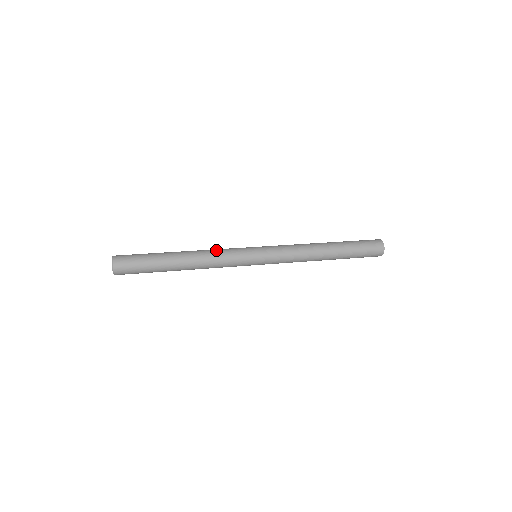
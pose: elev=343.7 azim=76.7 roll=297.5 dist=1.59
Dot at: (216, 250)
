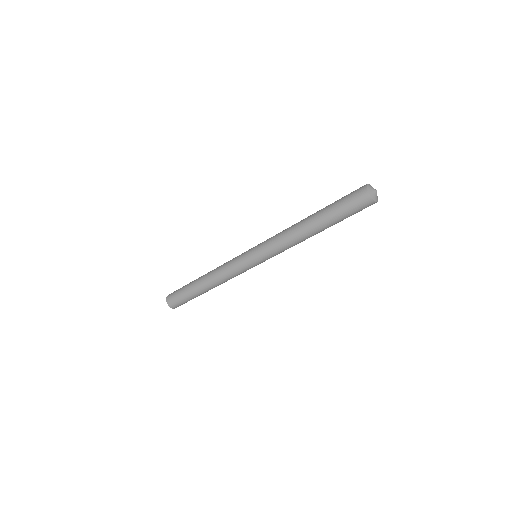
Dot at: (223, 264)
